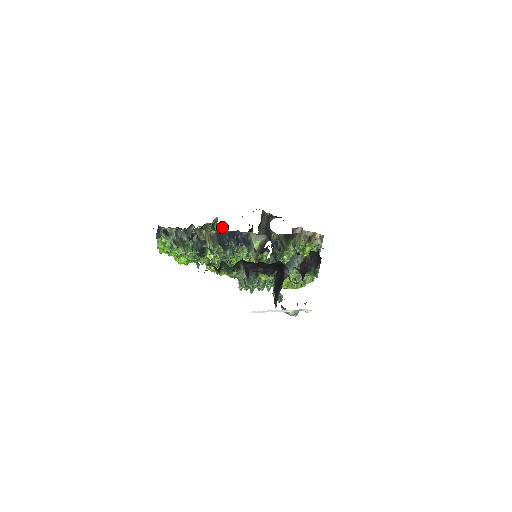
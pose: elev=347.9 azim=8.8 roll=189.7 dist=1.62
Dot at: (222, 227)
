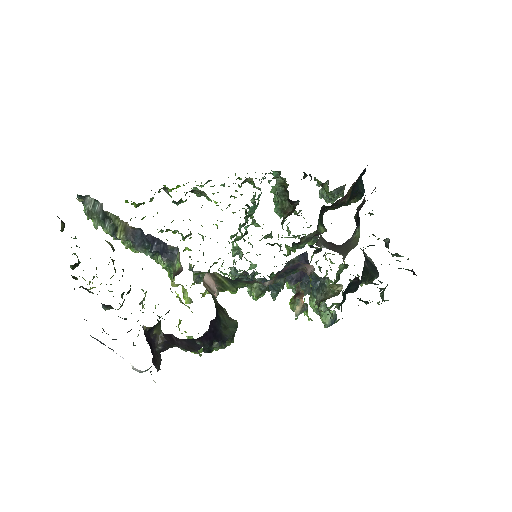
Dot at: (255, 193)
